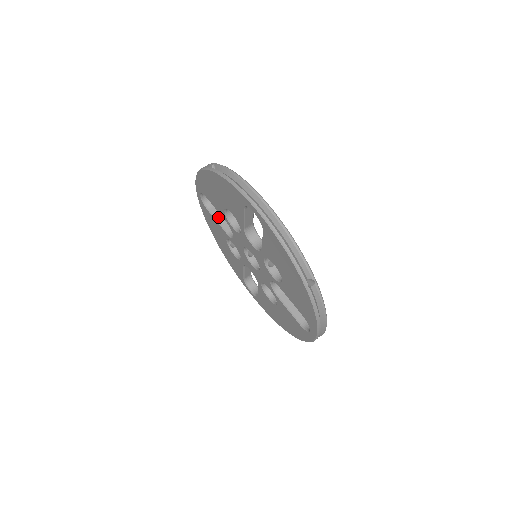
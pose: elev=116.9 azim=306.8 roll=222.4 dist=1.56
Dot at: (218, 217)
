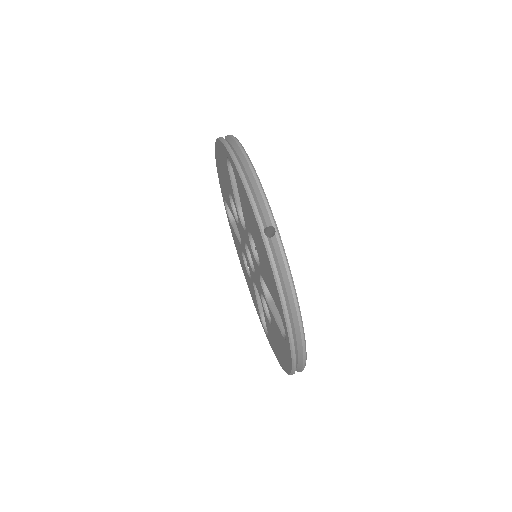
Dot at: occluded
